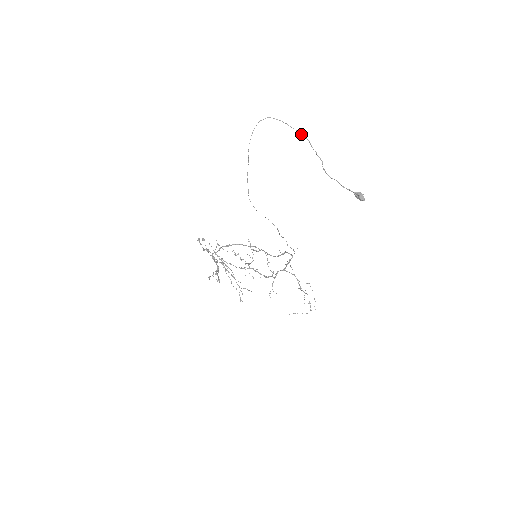
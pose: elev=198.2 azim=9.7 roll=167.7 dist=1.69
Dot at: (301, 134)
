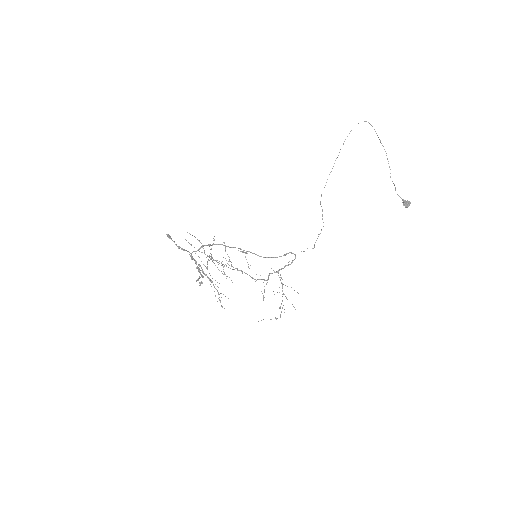
Dot at: occluded
